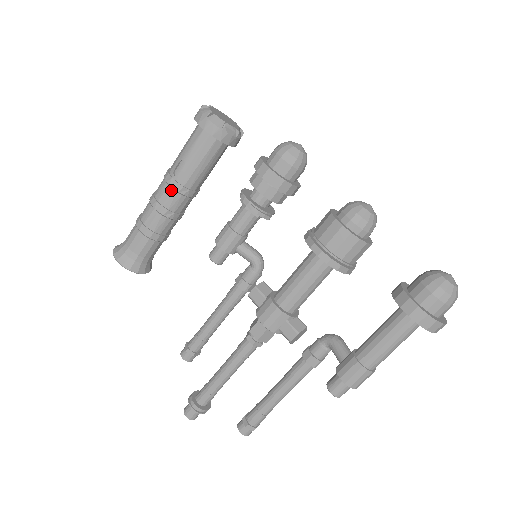
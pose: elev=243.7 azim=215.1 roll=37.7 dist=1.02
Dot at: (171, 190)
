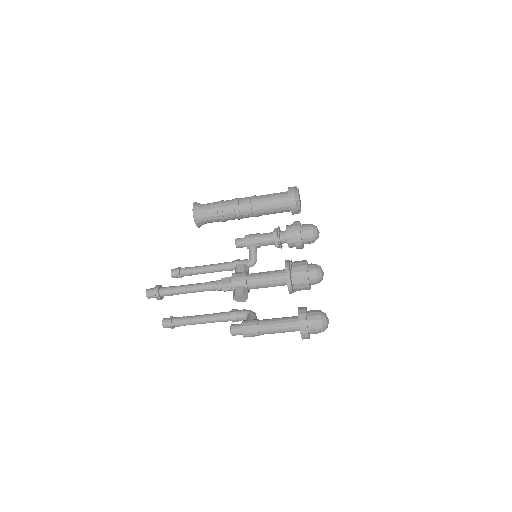
Dot at: (249, 202)
